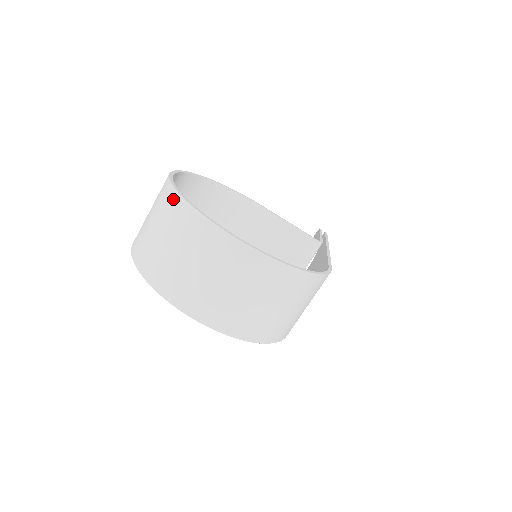
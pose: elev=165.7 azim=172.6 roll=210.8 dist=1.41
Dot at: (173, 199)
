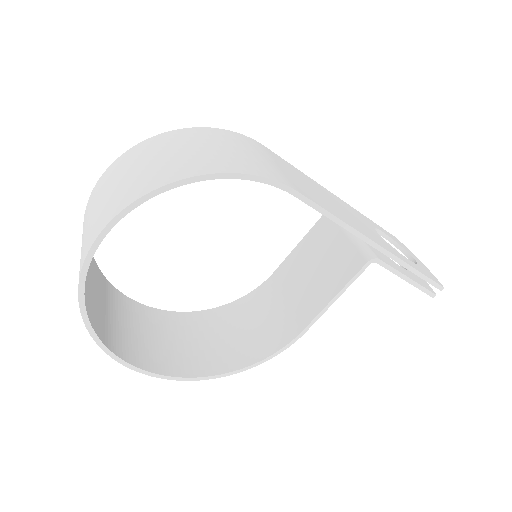
Dot at: occluded
